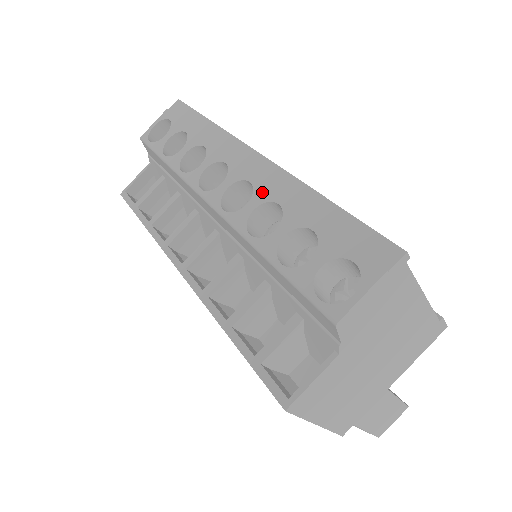
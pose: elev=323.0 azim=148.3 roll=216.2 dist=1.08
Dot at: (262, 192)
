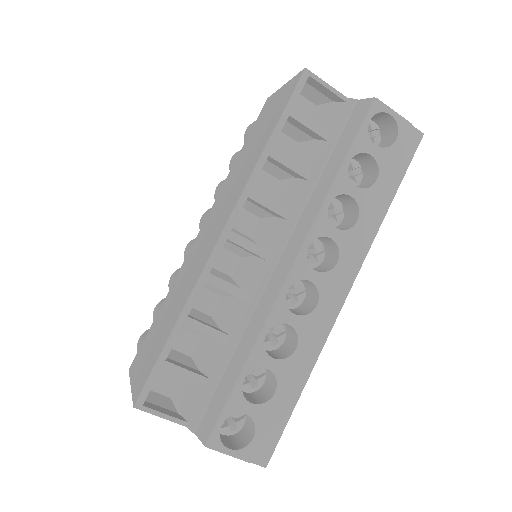
Dot at: (307, 325)
